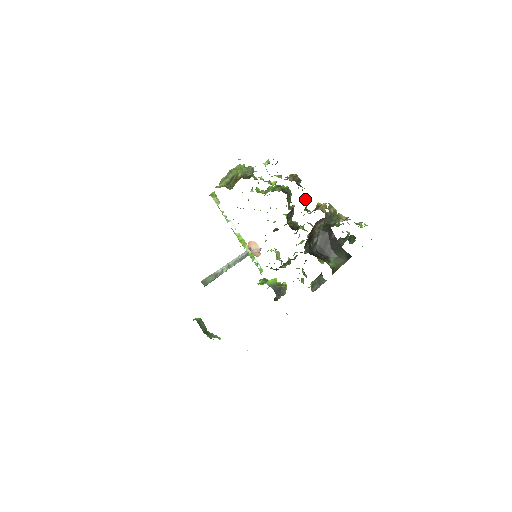
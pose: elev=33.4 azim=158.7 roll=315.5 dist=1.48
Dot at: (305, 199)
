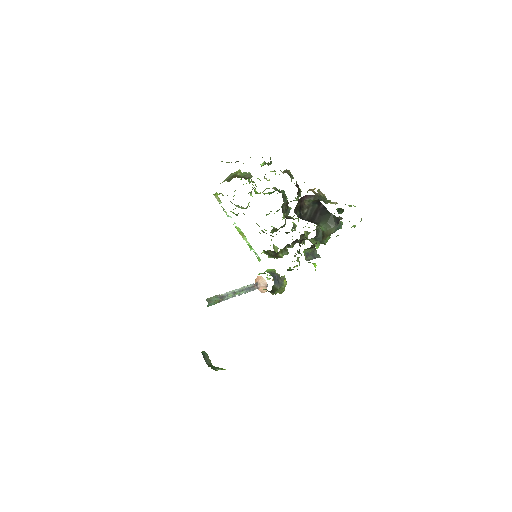
Dot at: (296, 186)
